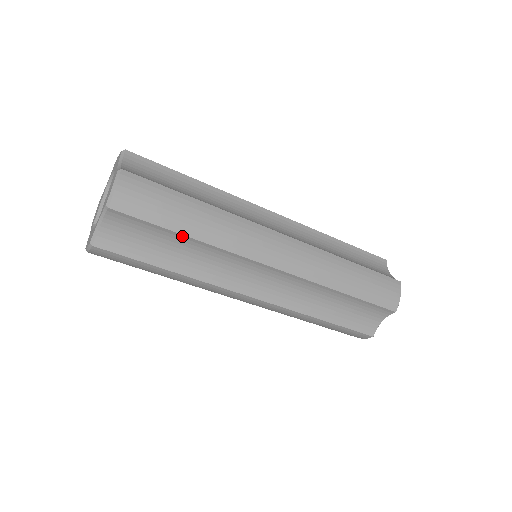
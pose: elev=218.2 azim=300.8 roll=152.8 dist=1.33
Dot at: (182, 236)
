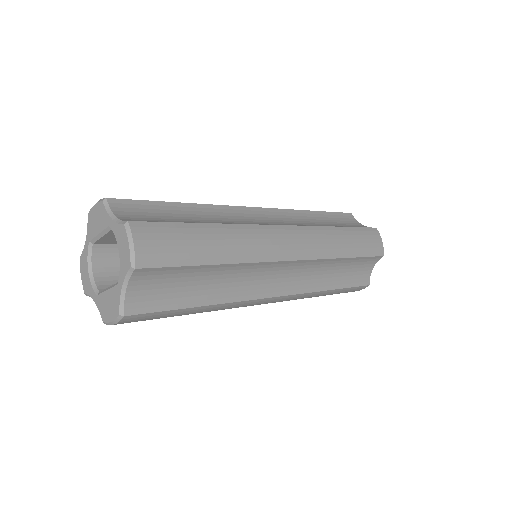
Dot at: occluded
